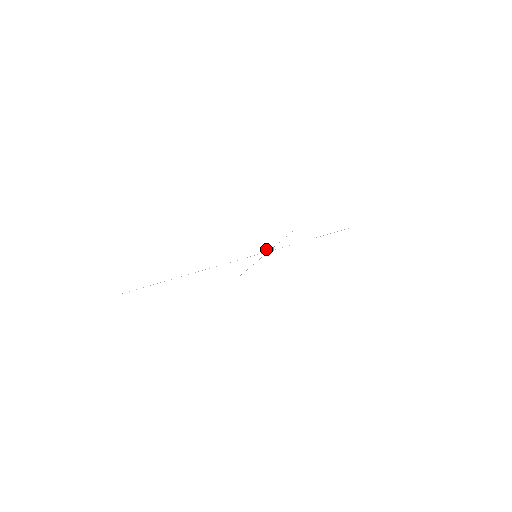
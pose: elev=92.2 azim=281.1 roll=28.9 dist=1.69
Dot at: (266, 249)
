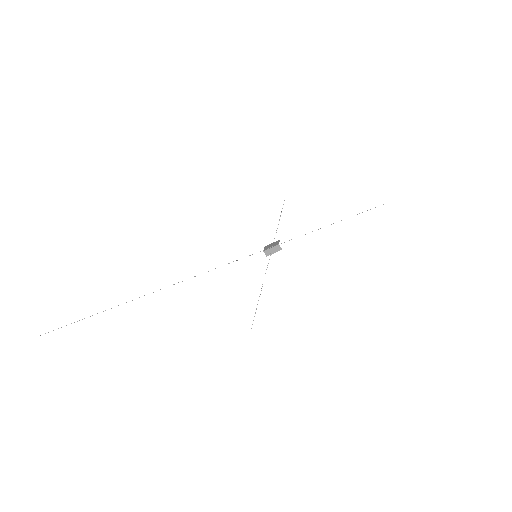
Dot at: (269, 249)
